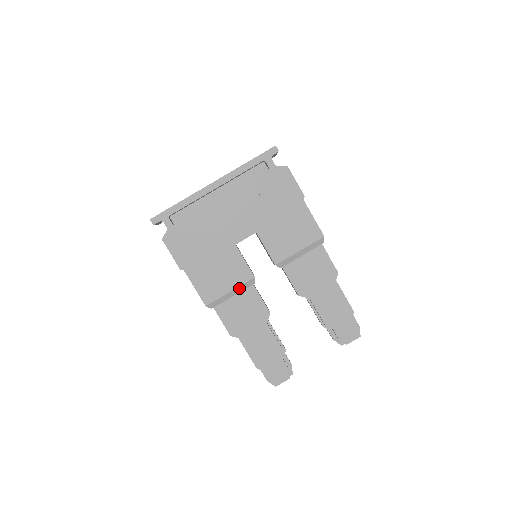
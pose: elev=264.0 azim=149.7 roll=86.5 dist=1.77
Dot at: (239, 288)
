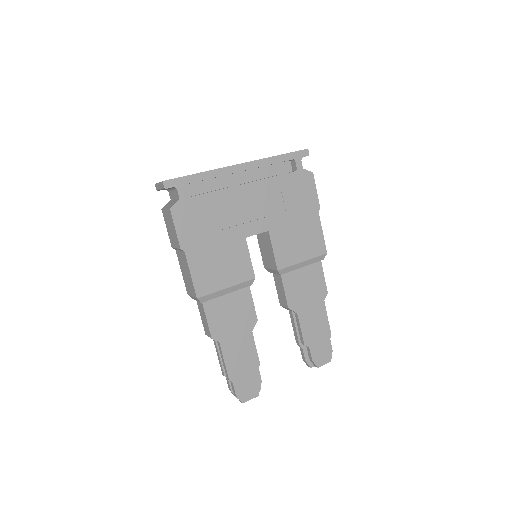
Dot at: (236, 286)
